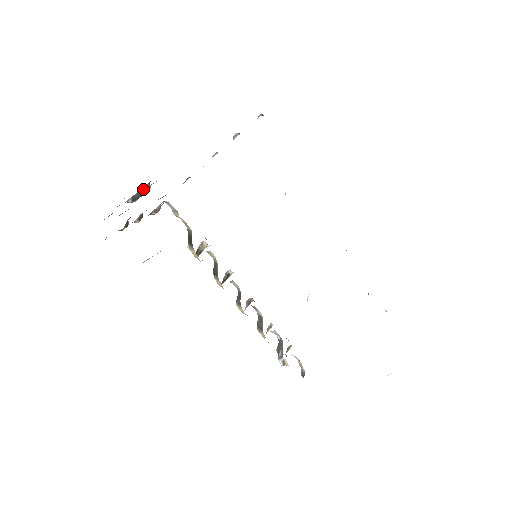
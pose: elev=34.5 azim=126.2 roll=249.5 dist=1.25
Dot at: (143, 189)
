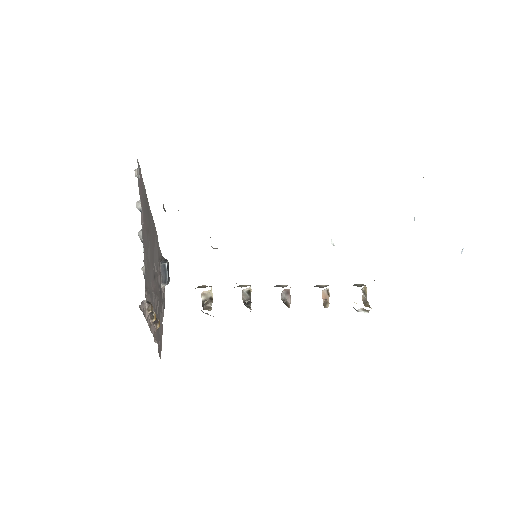
Dot at: (162, 270)
